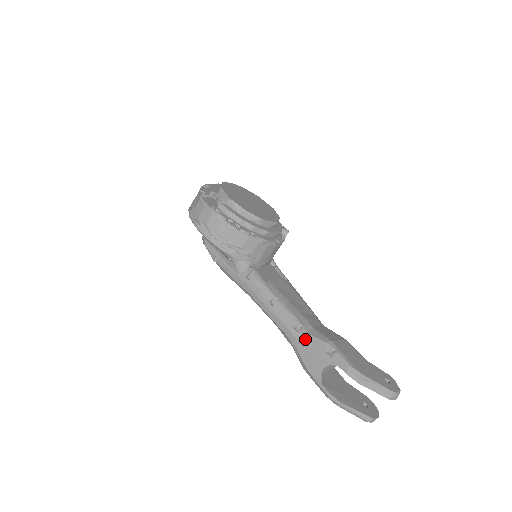
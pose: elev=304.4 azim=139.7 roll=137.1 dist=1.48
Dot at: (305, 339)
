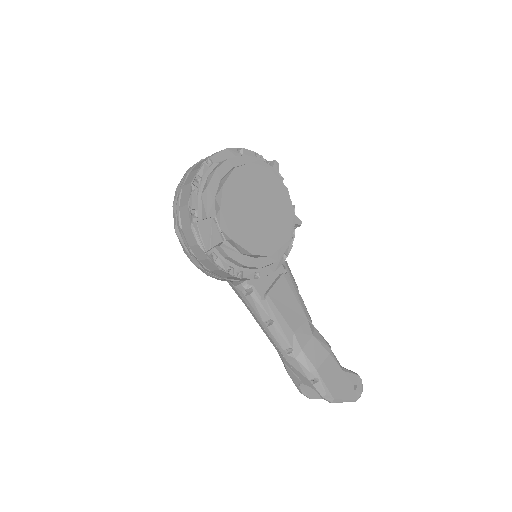
Dot at: (292, 362)
